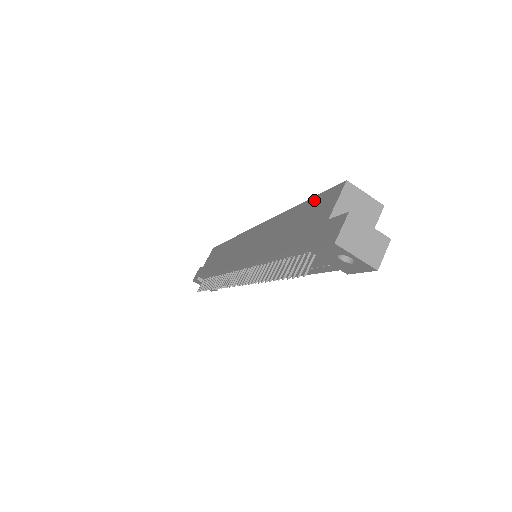
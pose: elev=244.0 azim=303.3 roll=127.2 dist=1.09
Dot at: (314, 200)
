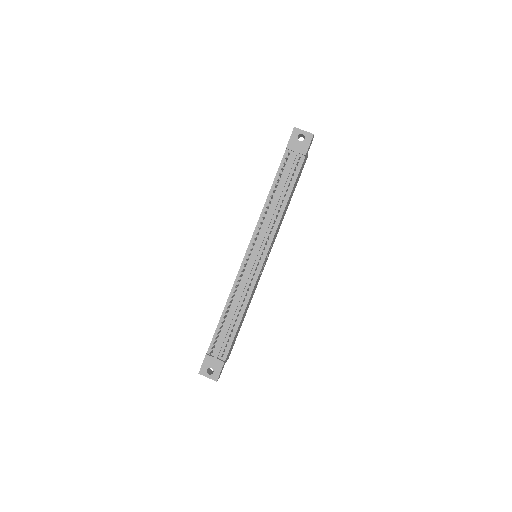
Dot at: occluded
